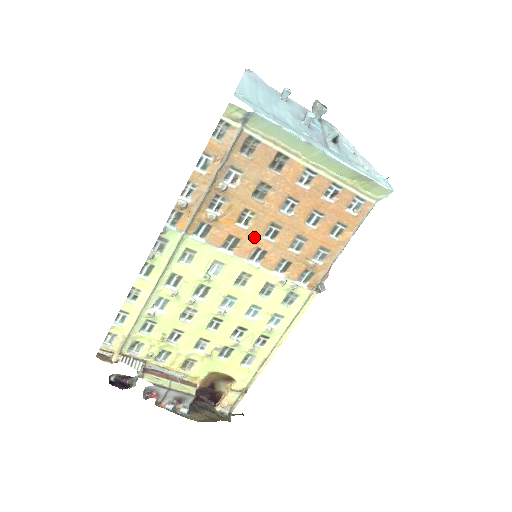
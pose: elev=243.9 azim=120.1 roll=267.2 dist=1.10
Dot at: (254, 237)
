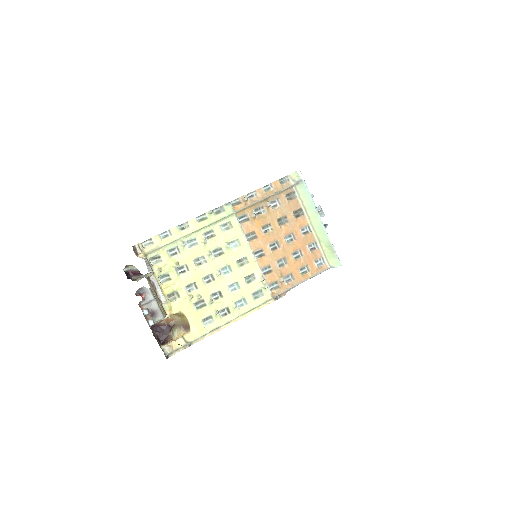
Dot at: (264, 242)
